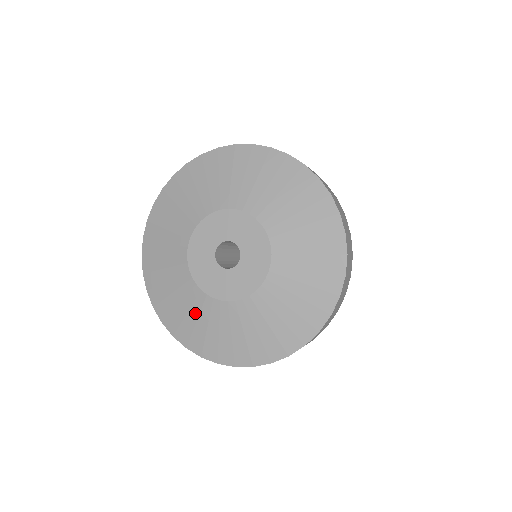
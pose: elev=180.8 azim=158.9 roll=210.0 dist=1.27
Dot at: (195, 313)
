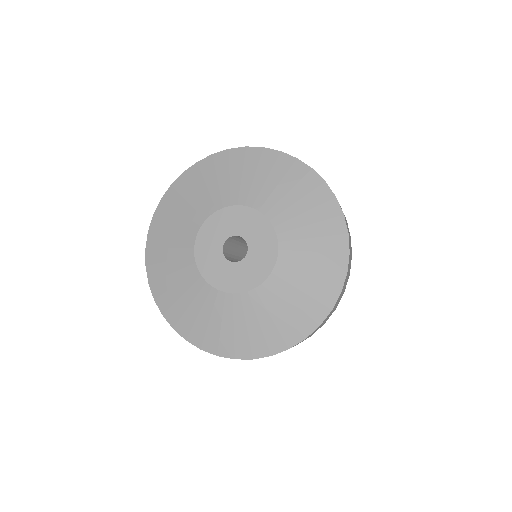
Dot at: (190, 297)
